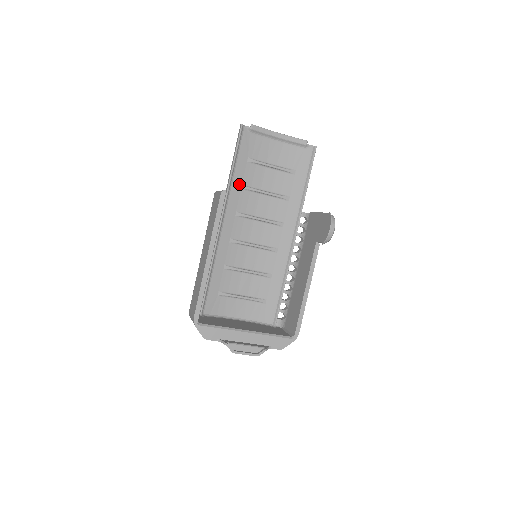
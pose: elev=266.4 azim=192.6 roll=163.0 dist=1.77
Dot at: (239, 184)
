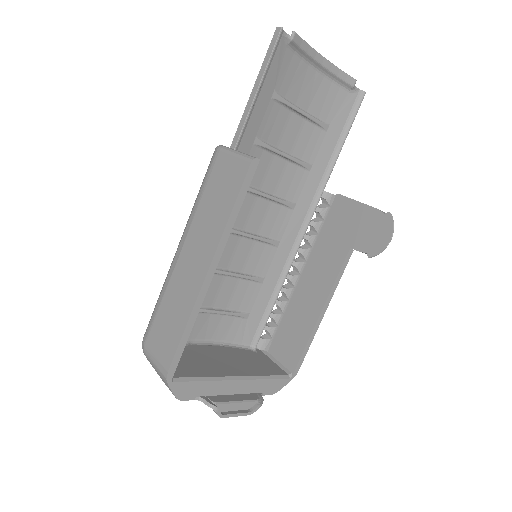
Dot at: (252, 135)
